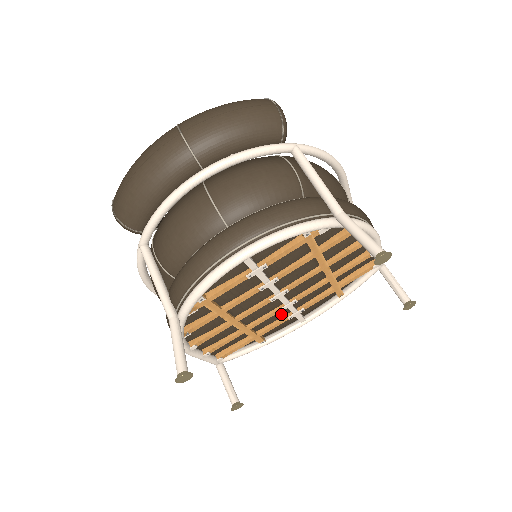
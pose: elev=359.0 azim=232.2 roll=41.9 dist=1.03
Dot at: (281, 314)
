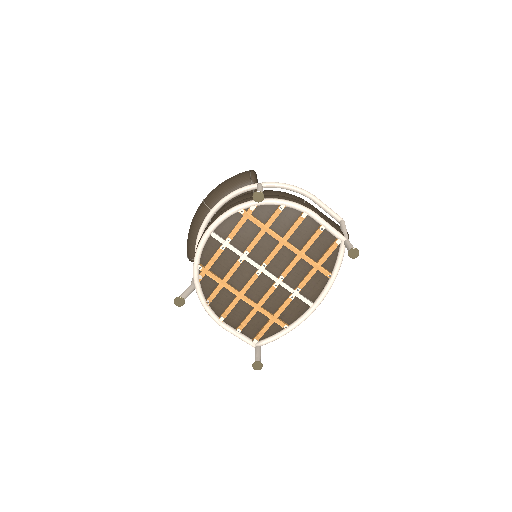
Dot at: (283, 295)
